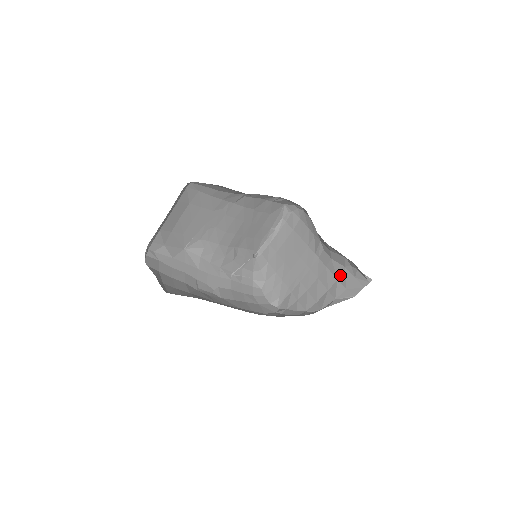
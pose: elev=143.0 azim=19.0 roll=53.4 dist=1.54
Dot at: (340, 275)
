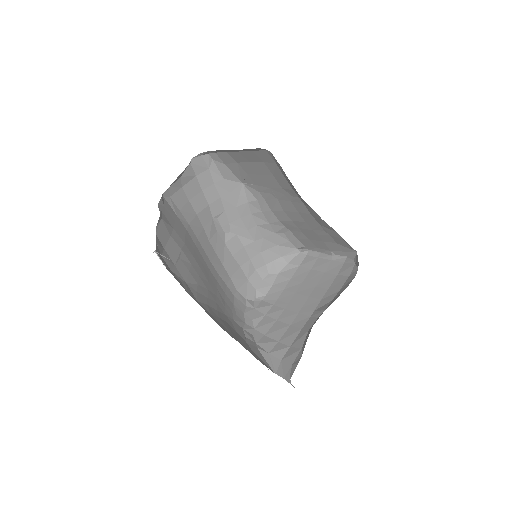
Dot at: (294, 347)
